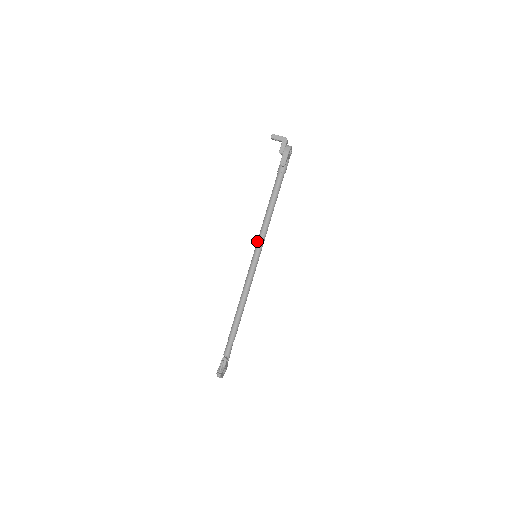
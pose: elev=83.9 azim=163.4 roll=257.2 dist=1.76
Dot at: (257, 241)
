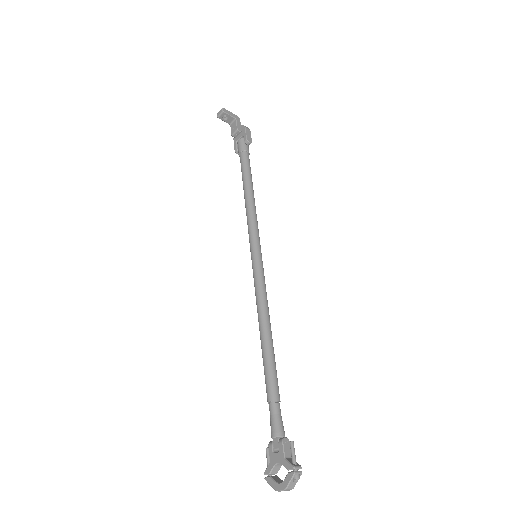
Dot at: (252, 233)
